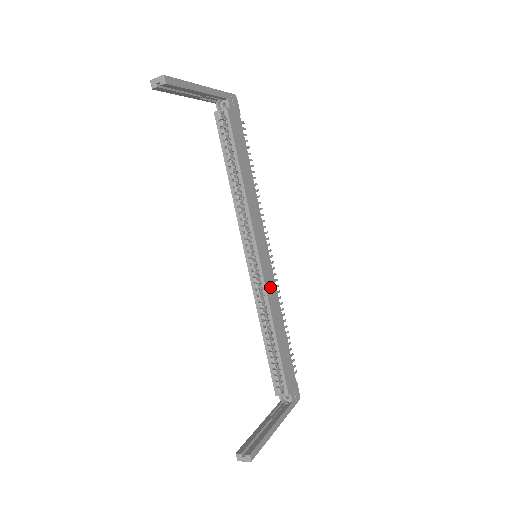
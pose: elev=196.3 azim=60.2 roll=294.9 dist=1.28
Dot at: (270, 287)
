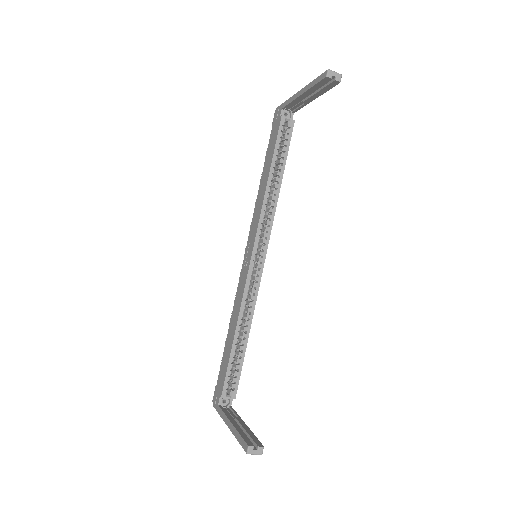
Dot at: occluded
